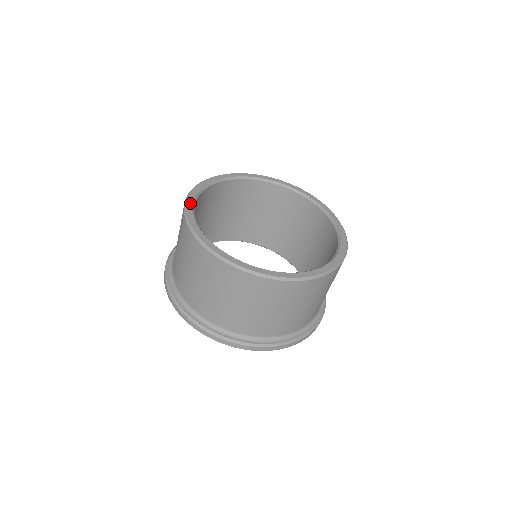
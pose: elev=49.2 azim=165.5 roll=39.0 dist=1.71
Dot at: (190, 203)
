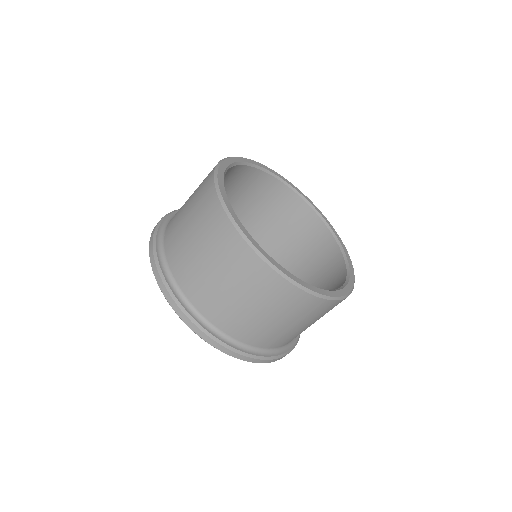
Dot at: (221, 178)
